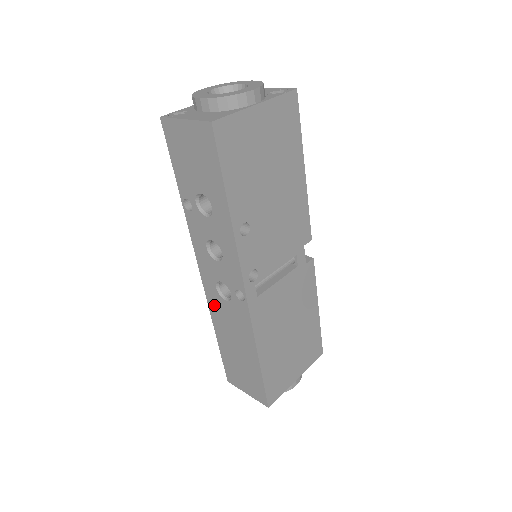
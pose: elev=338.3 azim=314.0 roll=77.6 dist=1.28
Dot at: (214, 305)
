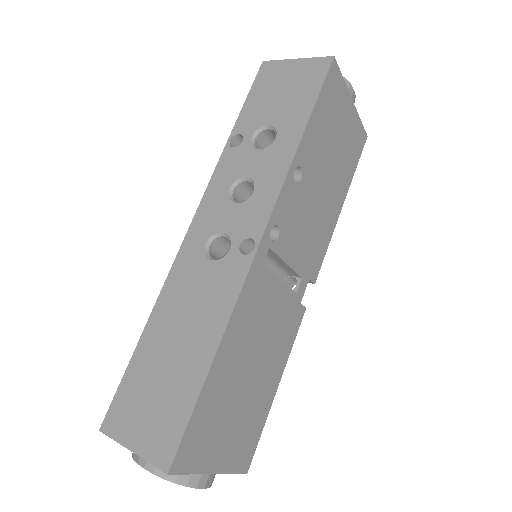
Dot at: (181, 273)
